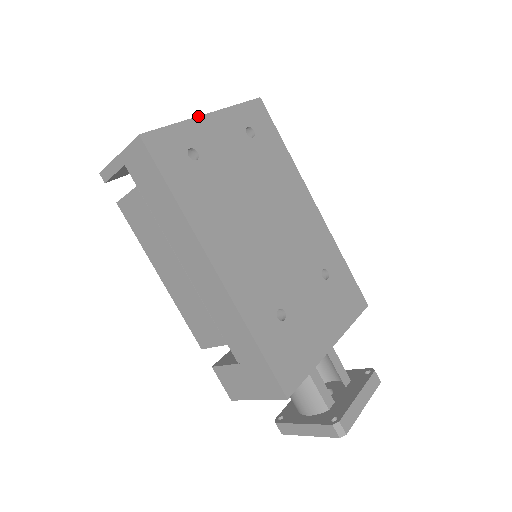
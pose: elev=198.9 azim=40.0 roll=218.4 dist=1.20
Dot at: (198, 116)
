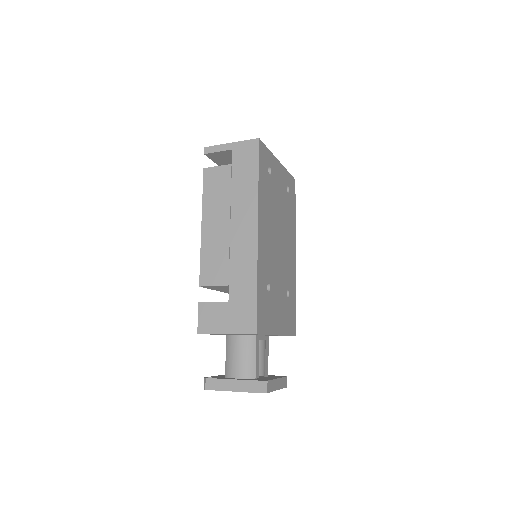
Dot at: (276, 158)
